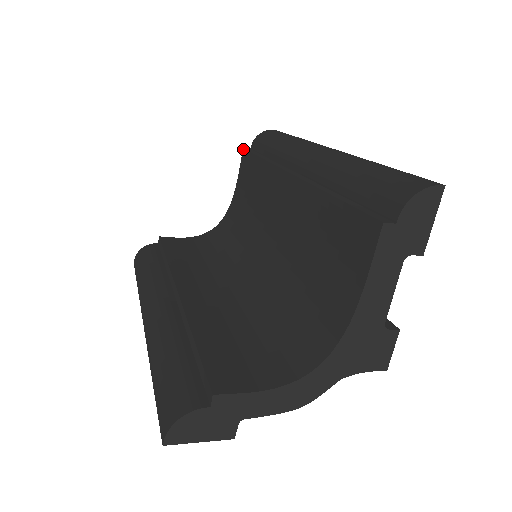
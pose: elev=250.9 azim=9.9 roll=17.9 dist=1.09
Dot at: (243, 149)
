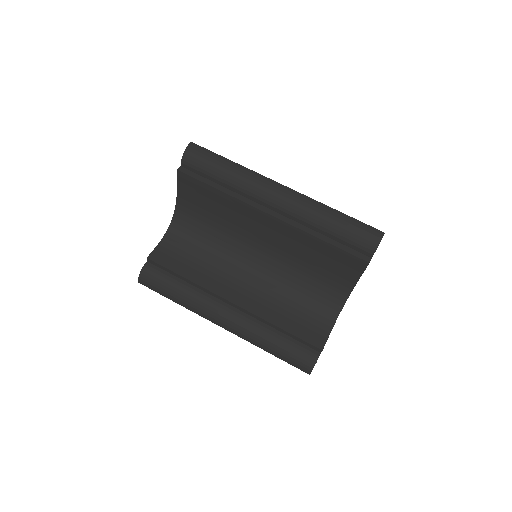
Dot at: (178, 171)
